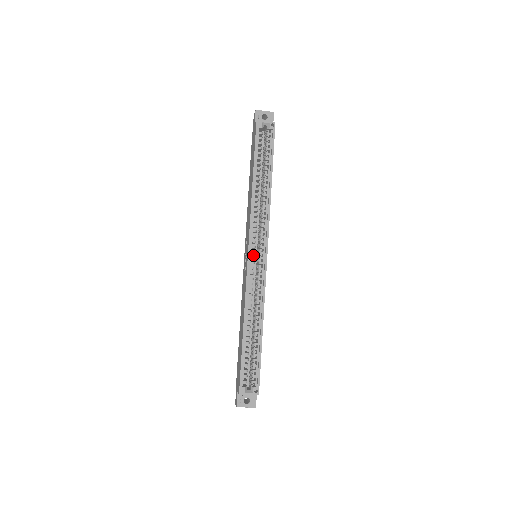
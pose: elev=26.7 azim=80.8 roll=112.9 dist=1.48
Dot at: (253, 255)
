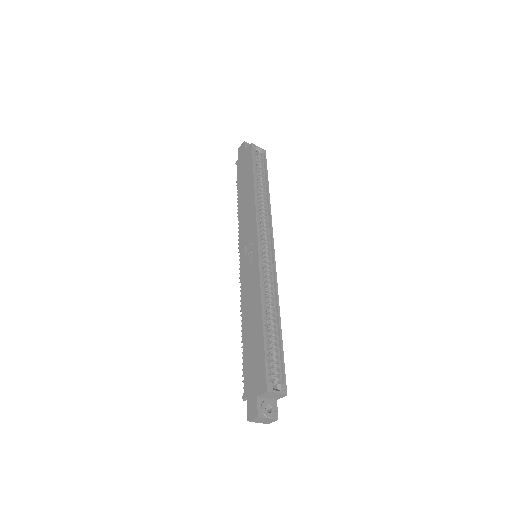
Dot at: occluded
